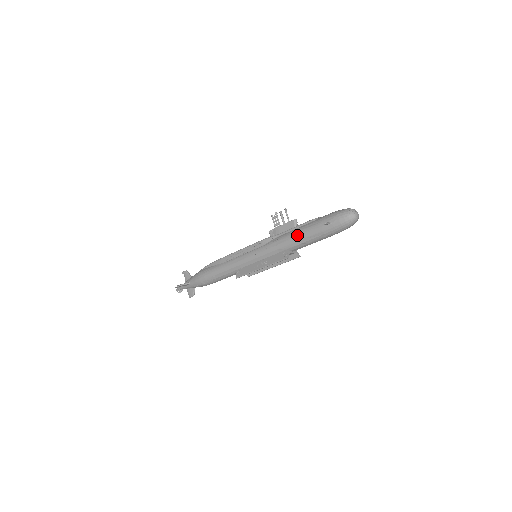
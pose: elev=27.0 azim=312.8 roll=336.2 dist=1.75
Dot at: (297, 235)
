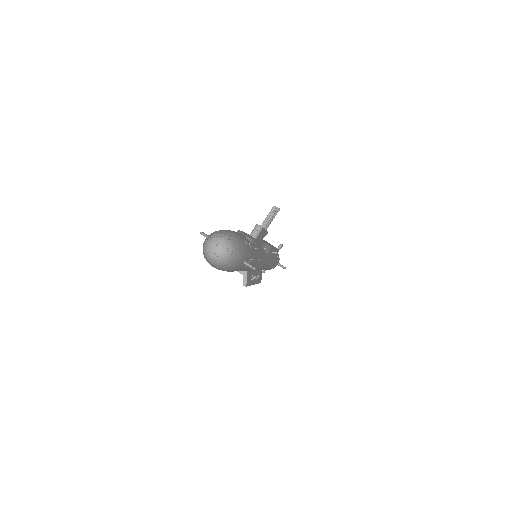
Dot at: occluded
